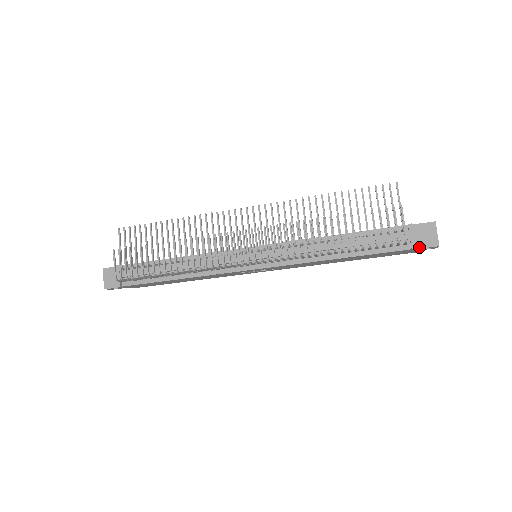
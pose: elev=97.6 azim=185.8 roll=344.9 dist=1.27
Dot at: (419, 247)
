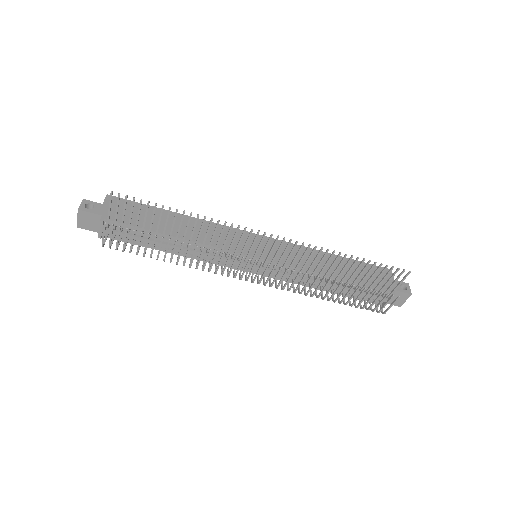
Dot at: occluded
